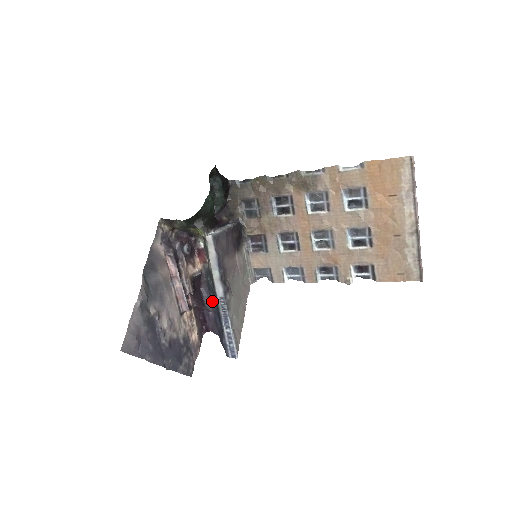
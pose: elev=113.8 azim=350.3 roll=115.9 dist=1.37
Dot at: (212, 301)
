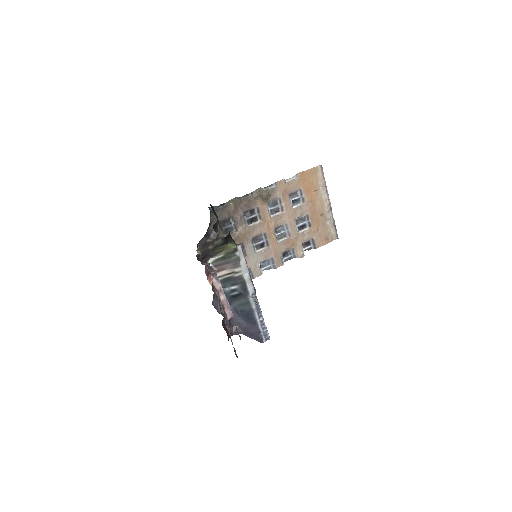
Dot at: occluded
